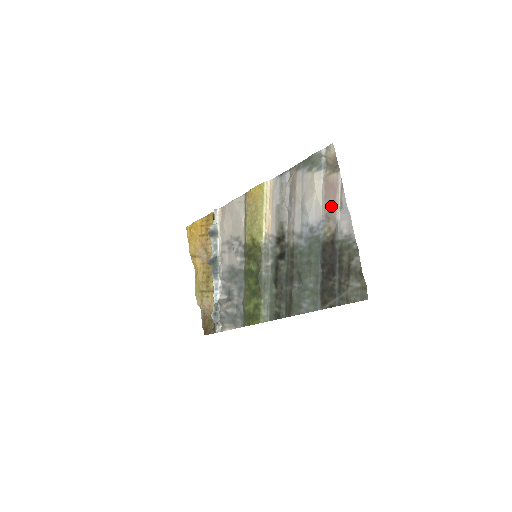
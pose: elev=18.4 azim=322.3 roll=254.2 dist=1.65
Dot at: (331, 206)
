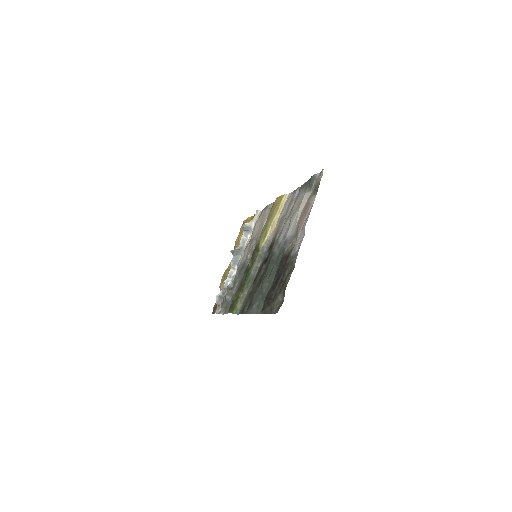
Dot at: (300, 224)
